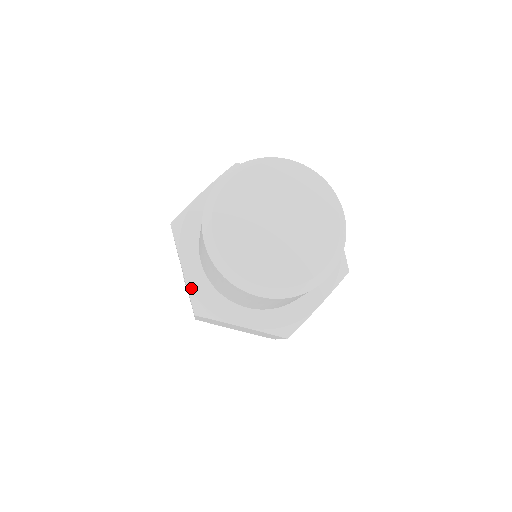
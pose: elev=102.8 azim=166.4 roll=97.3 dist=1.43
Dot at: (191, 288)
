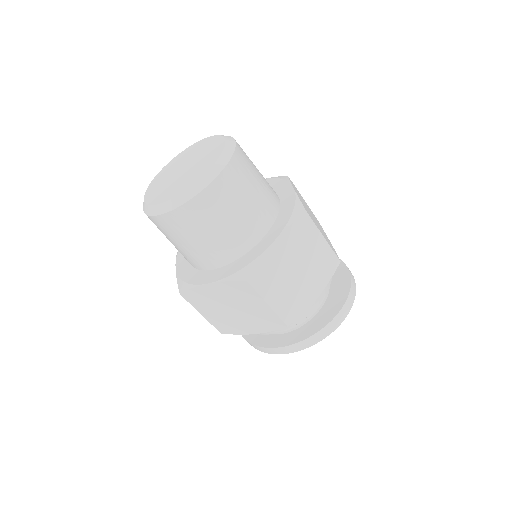
Dot at: (178, 275)
